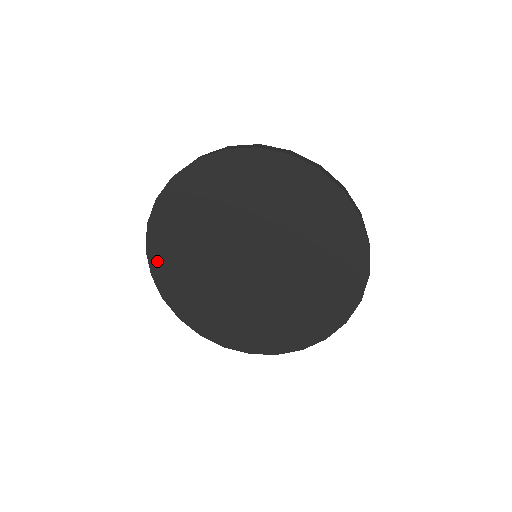
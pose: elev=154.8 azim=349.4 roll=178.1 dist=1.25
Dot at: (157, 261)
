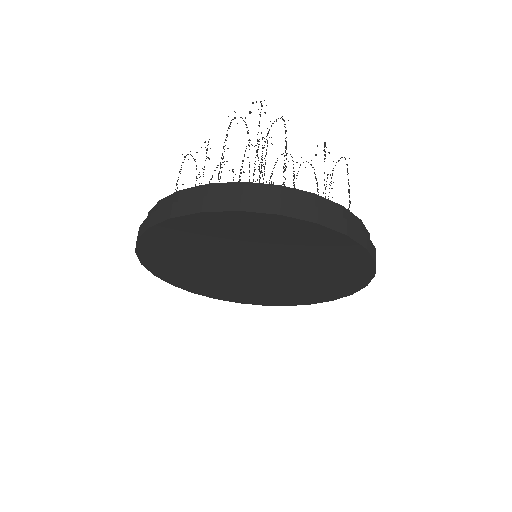
Dot at: (154, 237)
